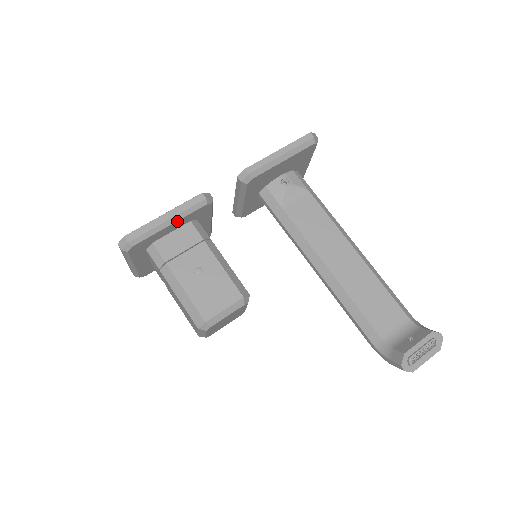
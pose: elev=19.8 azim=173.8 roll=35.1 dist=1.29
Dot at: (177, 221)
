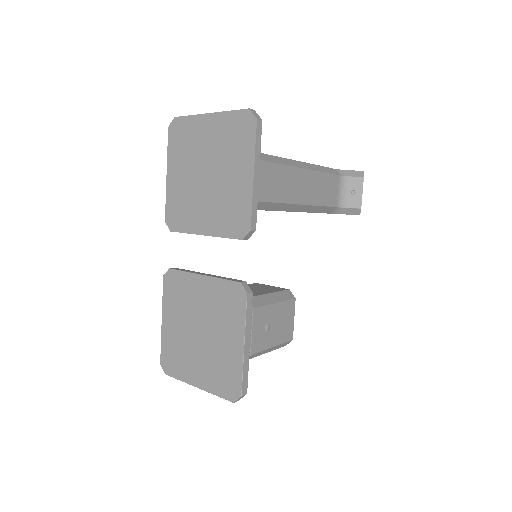
Dot at: (249, 333)
